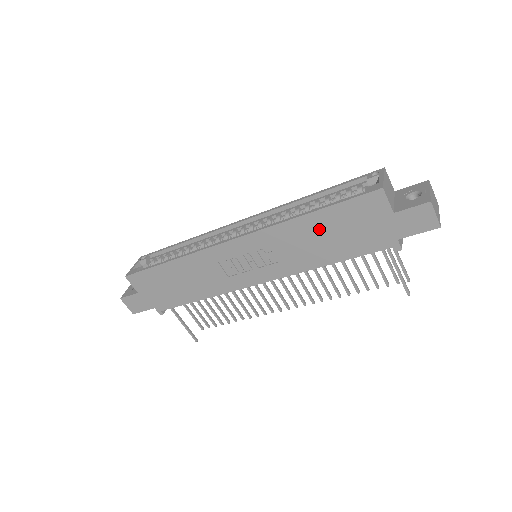
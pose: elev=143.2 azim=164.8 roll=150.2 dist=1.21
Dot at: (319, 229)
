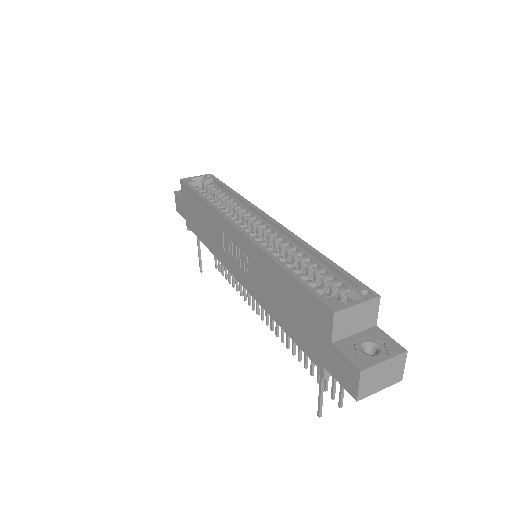
Dot at: (282, 288)
